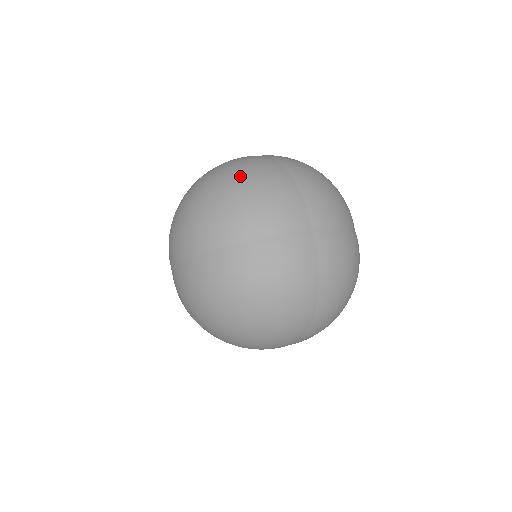
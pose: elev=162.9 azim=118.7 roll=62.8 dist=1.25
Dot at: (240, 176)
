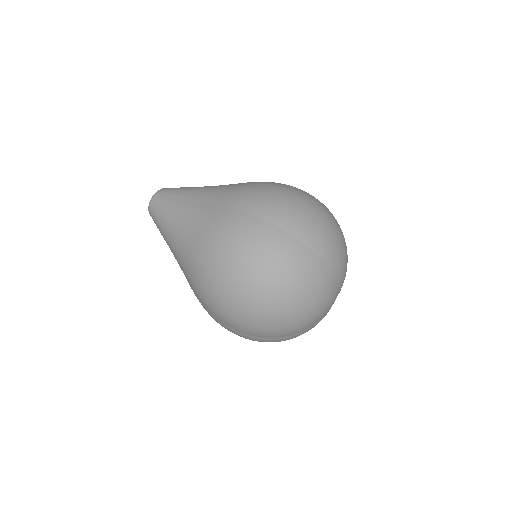
Dot at: (305, 299)
